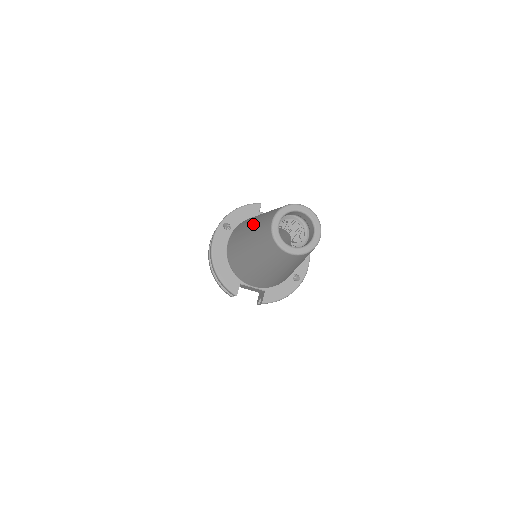
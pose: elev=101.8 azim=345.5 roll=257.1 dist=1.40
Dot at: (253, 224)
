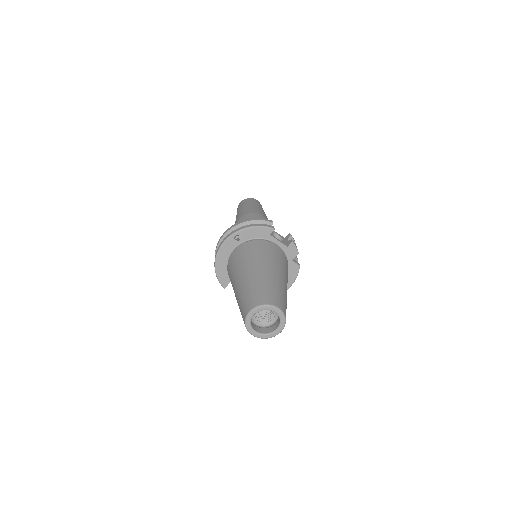
Dot at: (246, 280)
